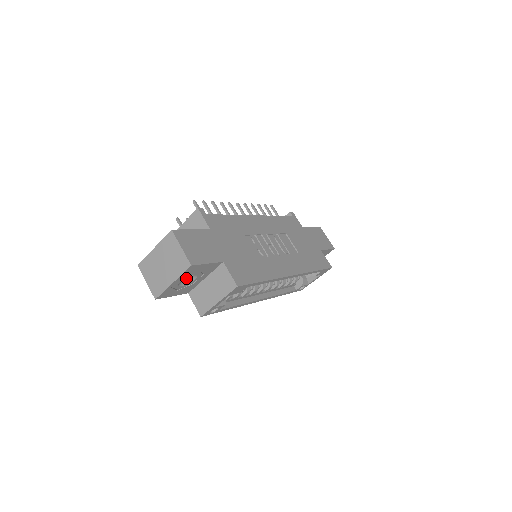
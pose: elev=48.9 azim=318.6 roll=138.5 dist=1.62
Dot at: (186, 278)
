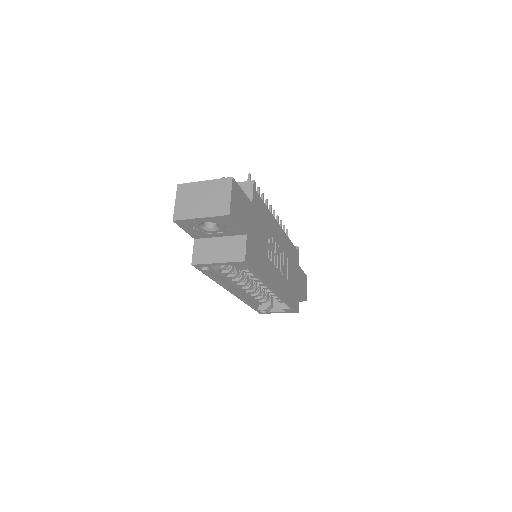
Dot at: (208, 224)
